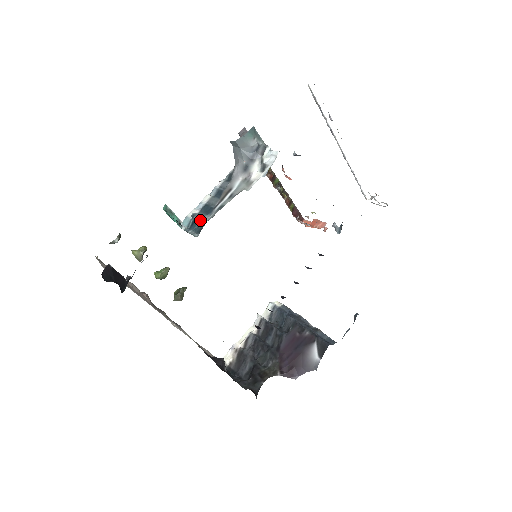
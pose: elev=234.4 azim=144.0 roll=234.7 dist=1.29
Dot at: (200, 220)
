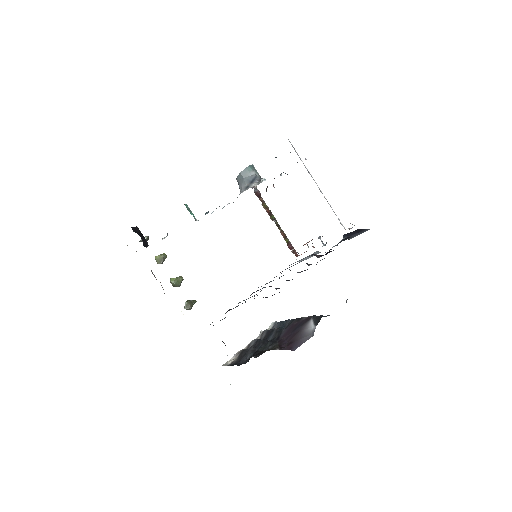
Dot at: occluded
